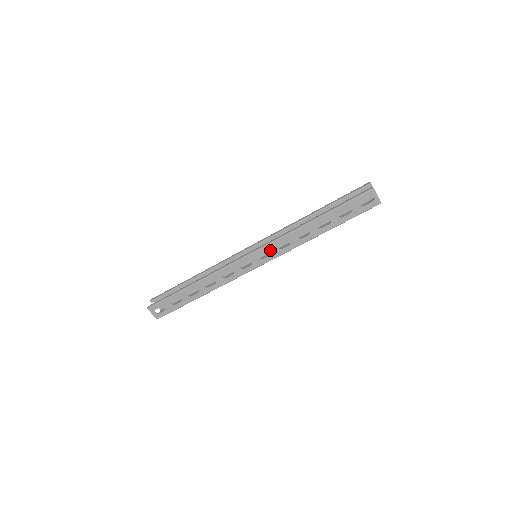
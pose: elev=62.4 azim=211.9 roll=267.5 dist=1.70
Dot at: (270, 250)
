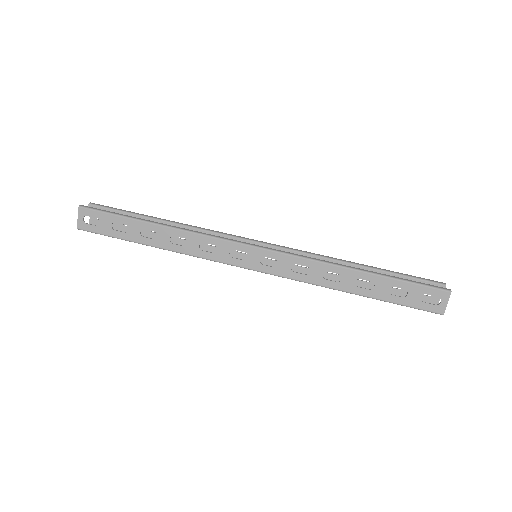
Dot at: (280, 262)
